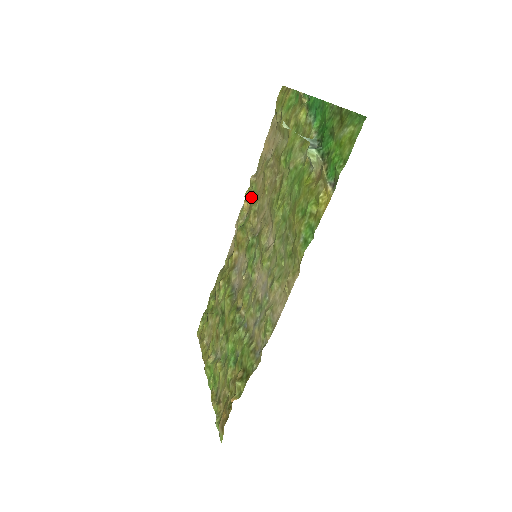
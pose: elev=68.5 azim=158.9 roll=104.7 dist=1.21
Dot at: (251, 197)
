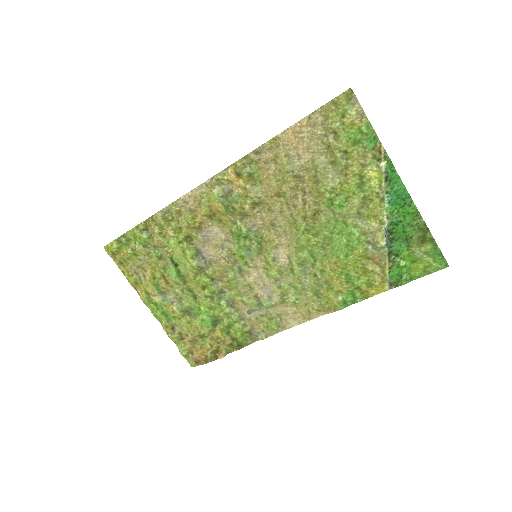
Dot at: (247, 178)
